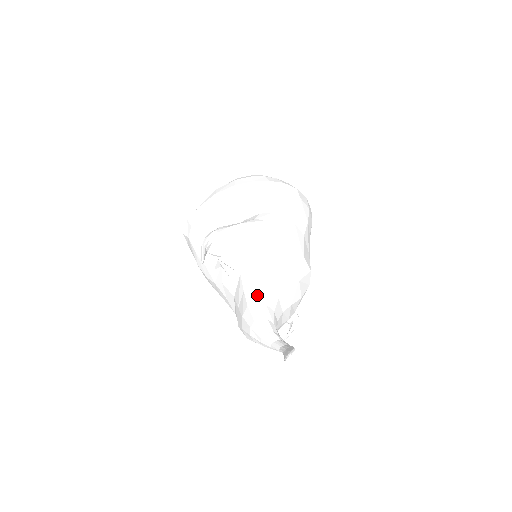
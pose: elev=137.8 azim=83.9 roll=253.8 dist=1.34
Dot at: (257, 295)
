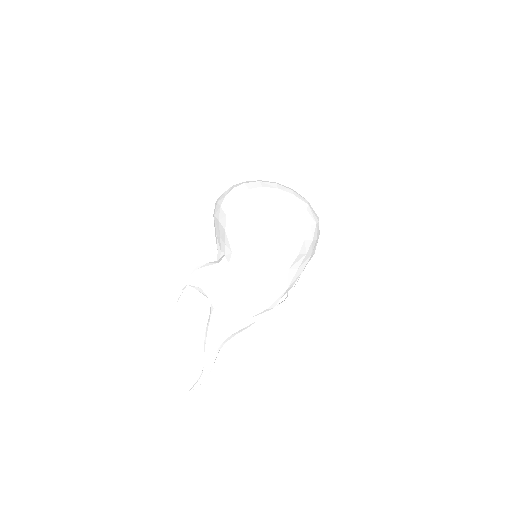
Dot at: (209, 328)
